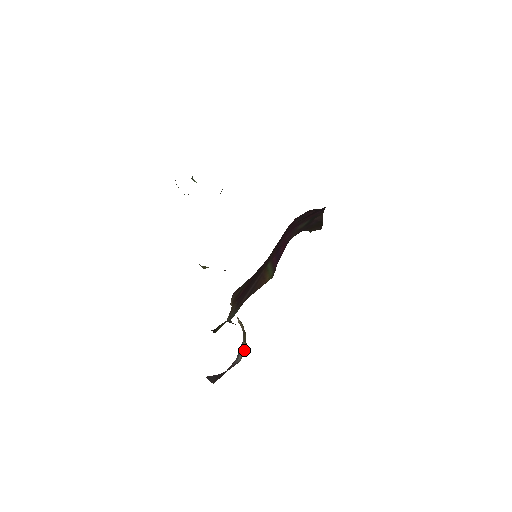
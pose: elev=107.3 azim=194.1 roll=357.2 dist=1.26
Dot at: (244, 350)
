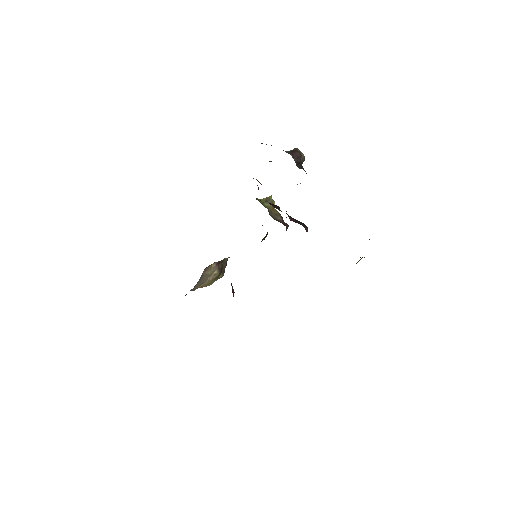
Dot at: occluded
